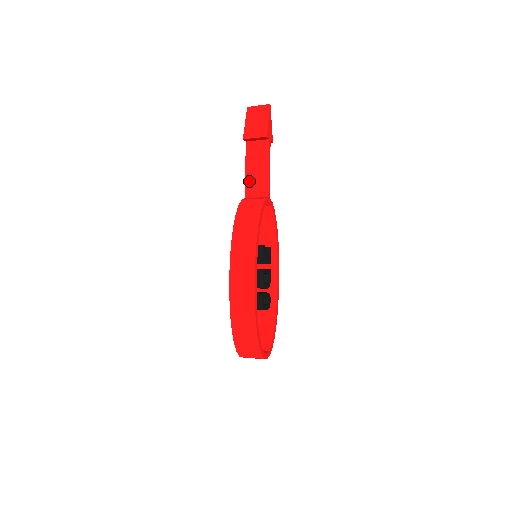
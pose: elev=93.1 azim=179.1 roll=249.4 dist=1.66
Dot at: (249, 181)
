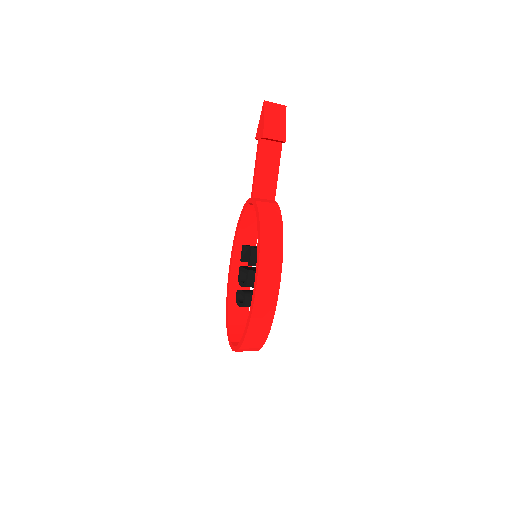
Dot at: (259, 181)
